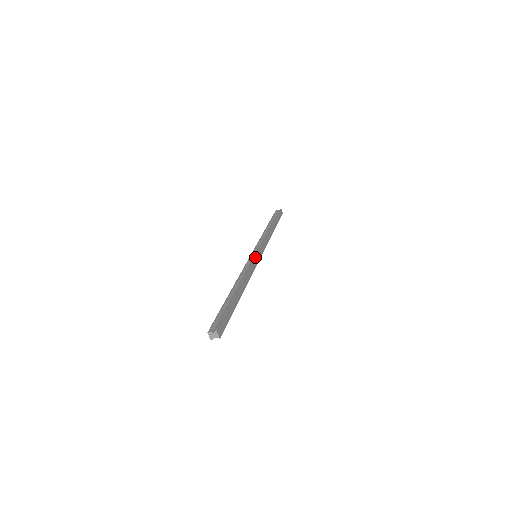
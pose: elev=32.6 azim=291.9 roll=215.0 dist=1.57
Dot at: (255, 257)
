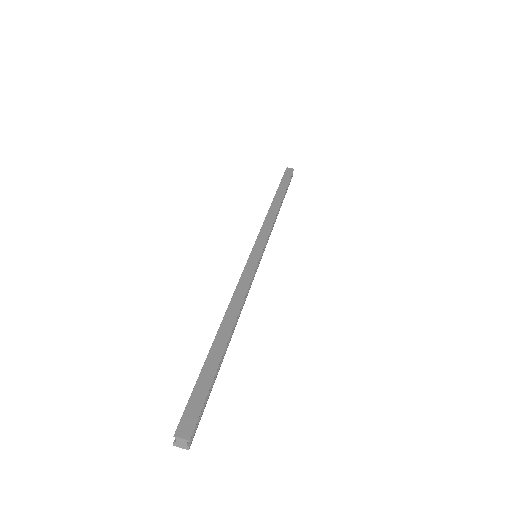
Dot at: (247, 261)
